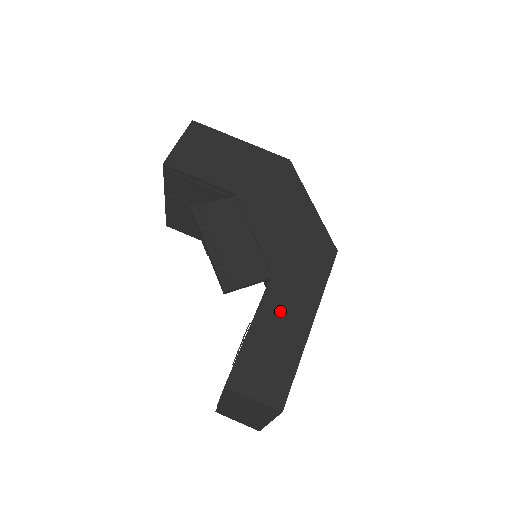
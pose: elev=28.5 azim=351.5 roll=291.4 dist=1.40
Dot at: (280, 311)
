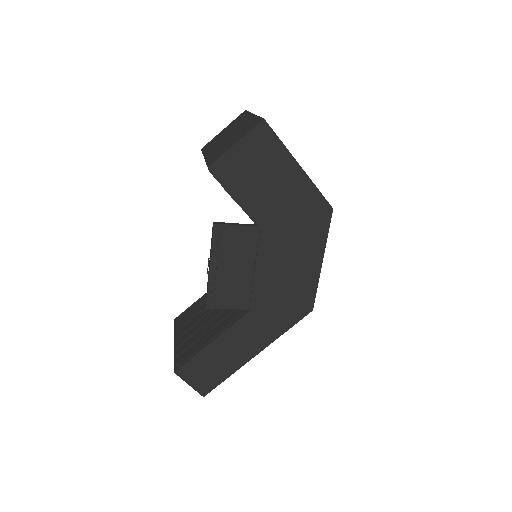
Dot at: (239, 339)
